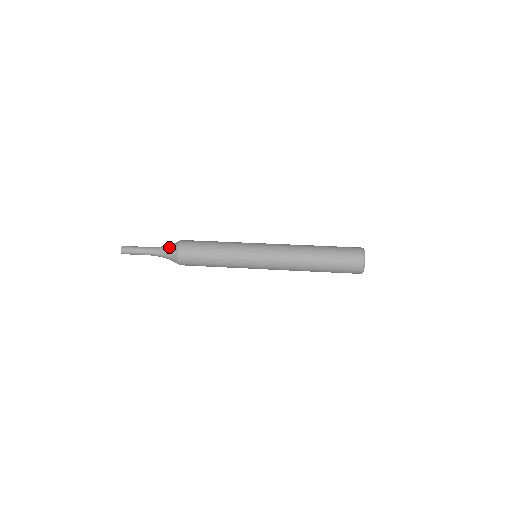
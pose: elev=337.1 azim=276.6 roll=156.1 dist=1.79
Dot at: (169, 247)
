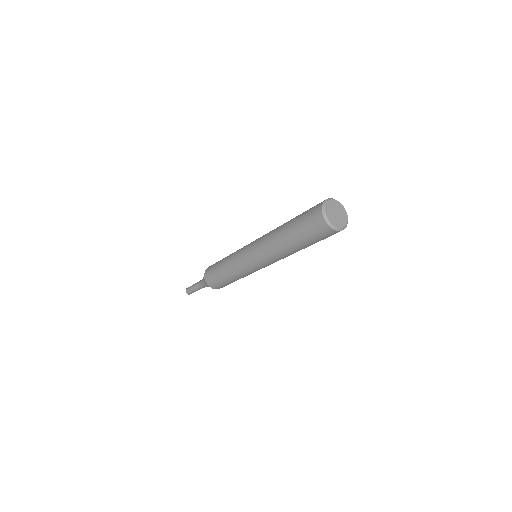
Dot at: occluded
